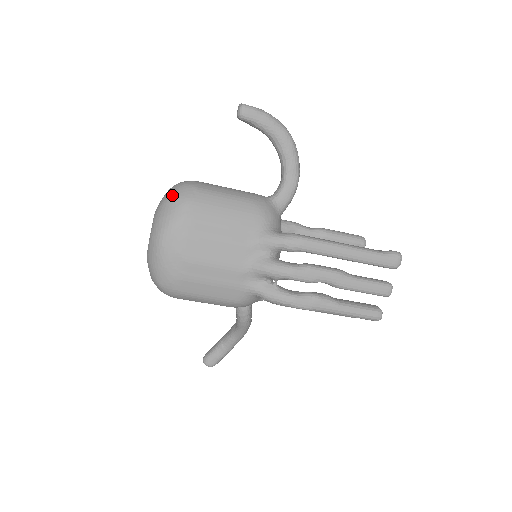
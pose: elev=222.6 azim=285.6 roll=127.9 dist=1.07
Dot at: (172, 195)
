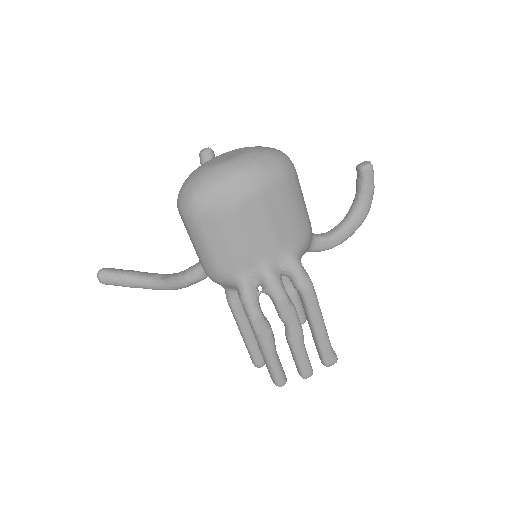
Dot at: (278, 157)
